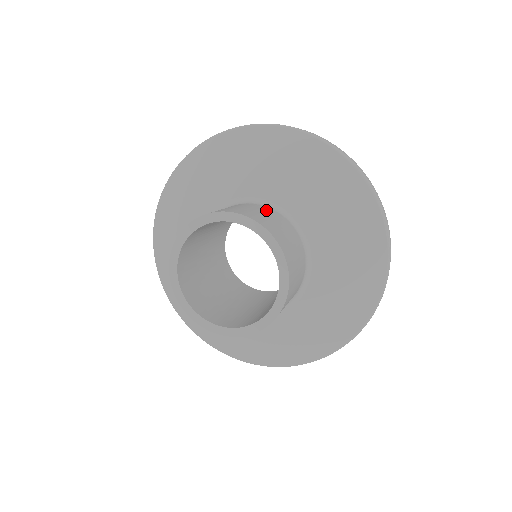
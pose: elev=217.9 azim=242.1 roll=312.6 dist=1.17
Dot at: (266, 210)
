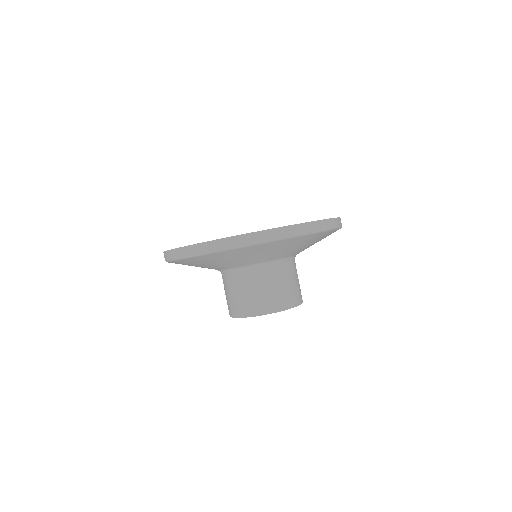
Dot at: (241, 284)
